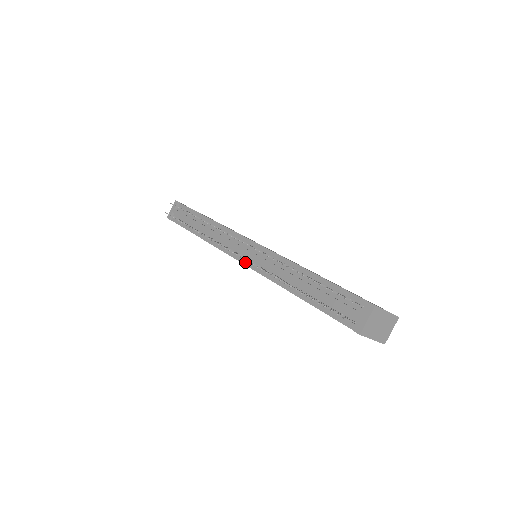
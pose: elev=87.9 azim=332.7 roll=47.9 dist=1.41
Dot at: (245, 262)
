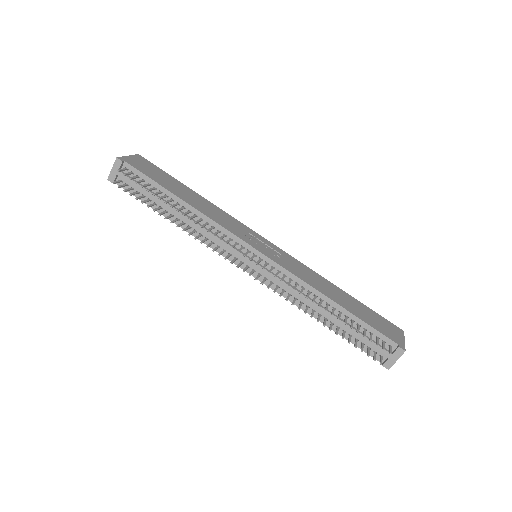
Dot at: (253, 273)
